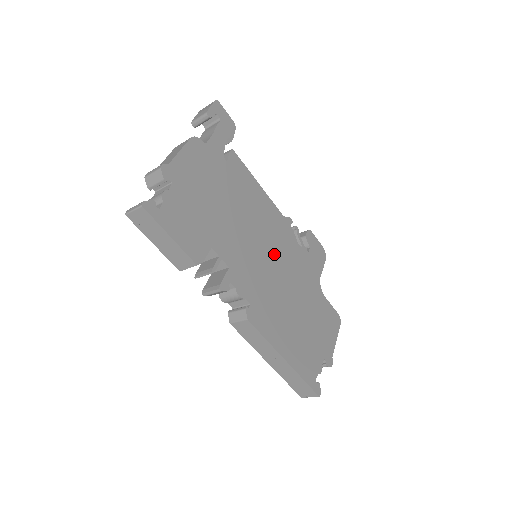
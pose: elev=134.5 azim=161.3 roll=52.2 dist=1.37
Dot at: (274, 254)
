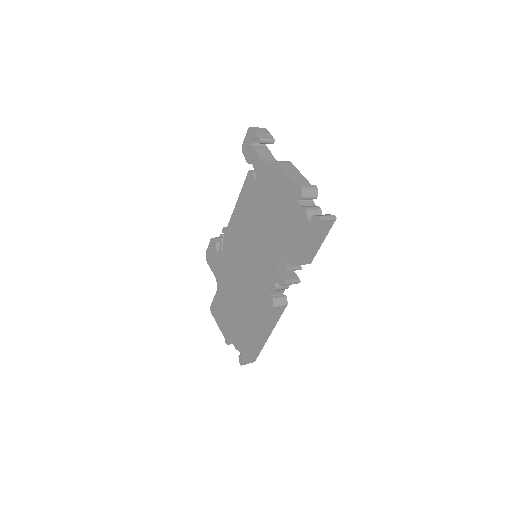
Dot at: occluded
